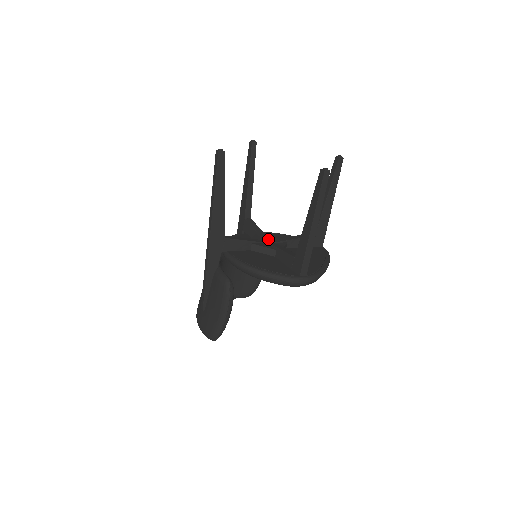
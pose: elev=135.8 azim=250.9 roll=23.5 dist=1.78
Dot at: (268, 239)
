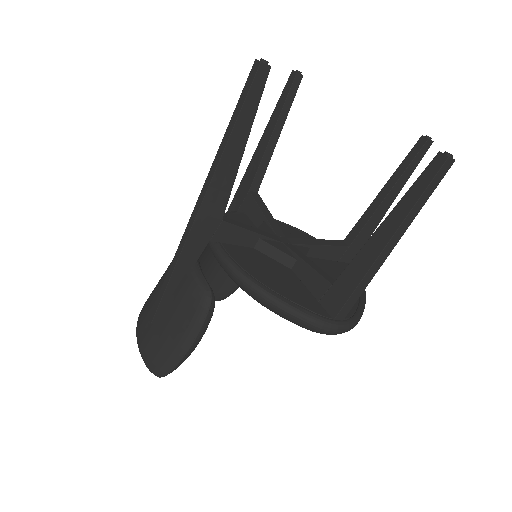
Dot at: (283, 235)
